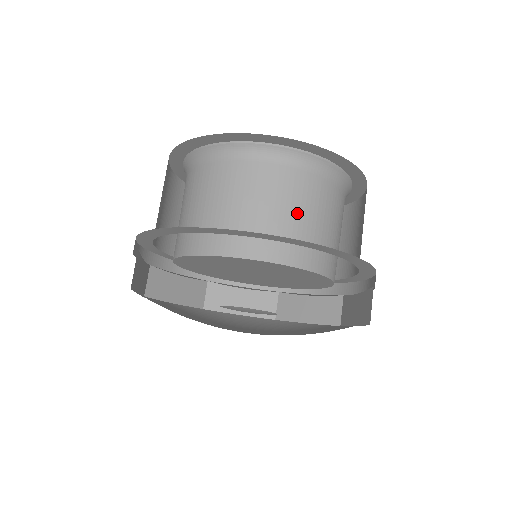
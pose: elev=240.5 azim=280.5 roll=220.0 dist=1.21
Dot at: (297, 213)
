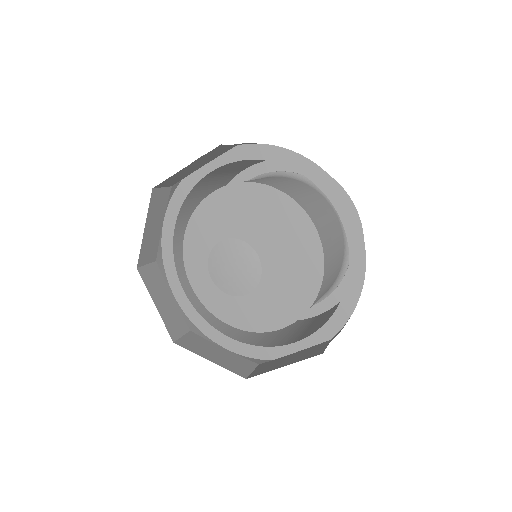
Dot at: (335, 241)
